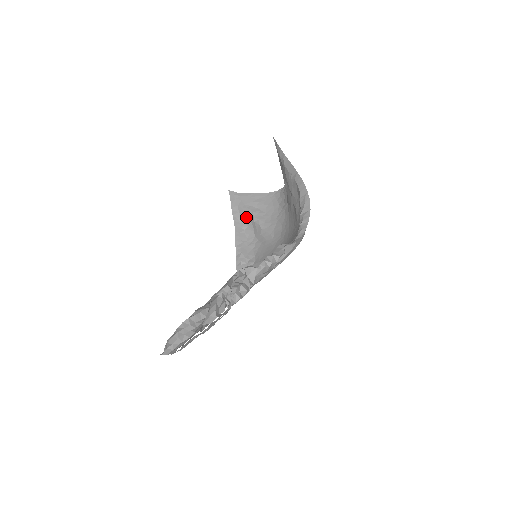
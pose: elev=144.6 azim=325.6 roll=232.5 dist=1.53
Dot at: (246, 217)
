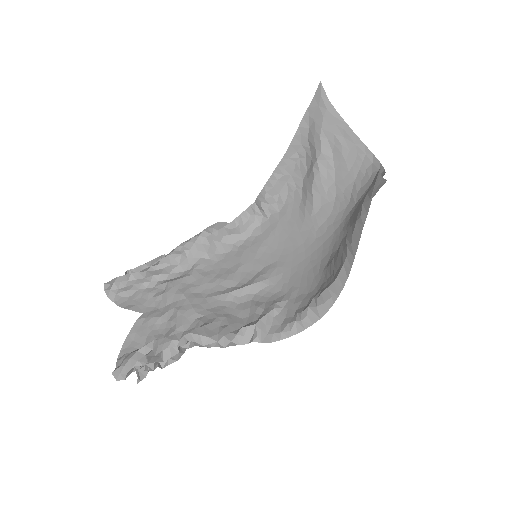
Dot at: (311, 146)
